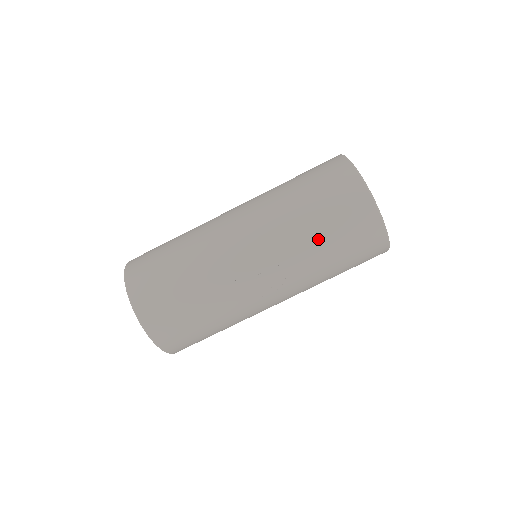
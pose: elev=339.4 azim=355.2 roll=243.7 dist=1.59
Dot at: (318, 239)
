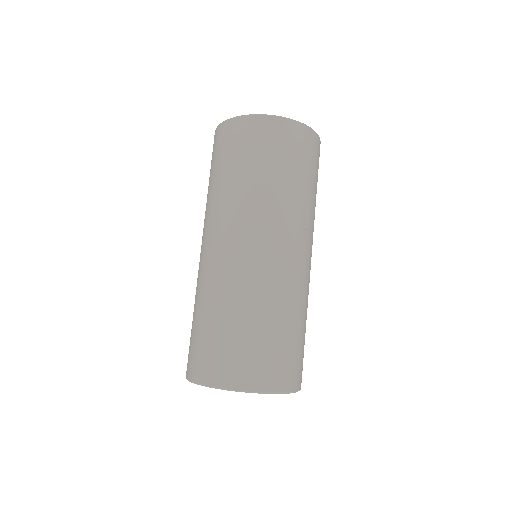
Dot at: (304, 187)
